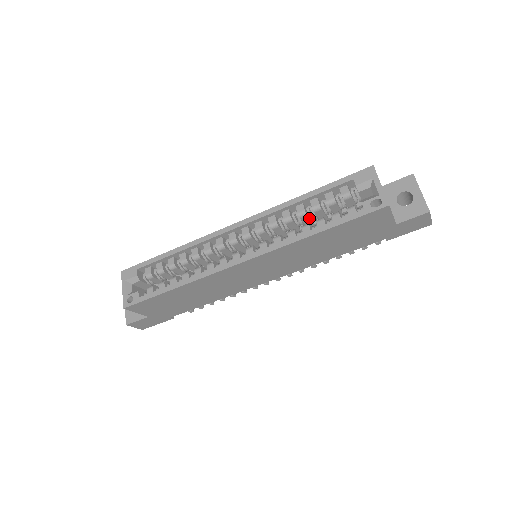
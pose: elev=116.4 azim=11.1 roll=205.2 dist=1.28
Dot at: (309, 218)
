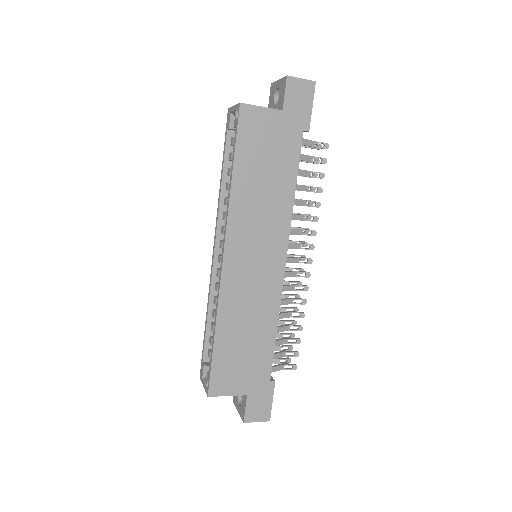
Dot at: occluded
